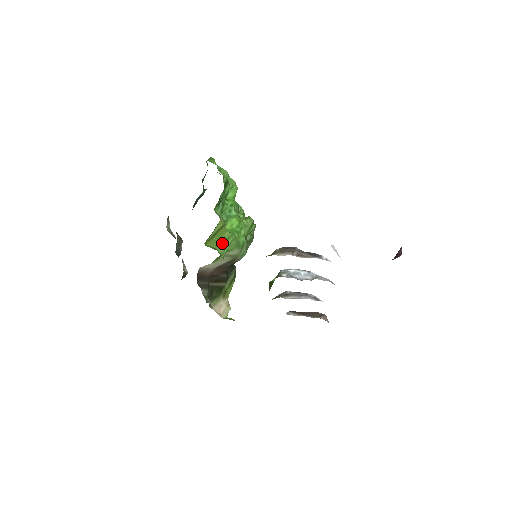
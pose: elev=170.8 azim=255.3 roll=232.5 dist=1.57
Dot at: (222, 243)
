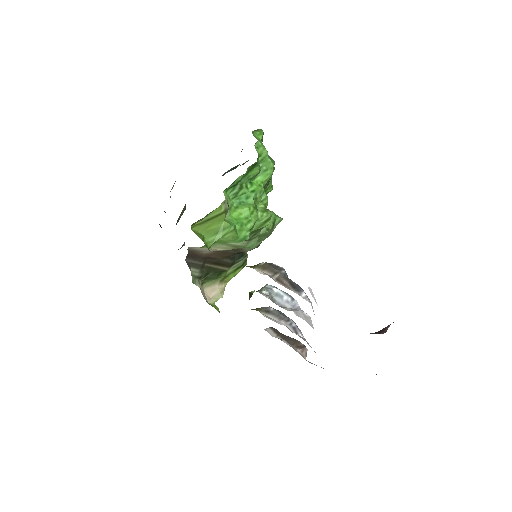
Dot at: (214, 232)
